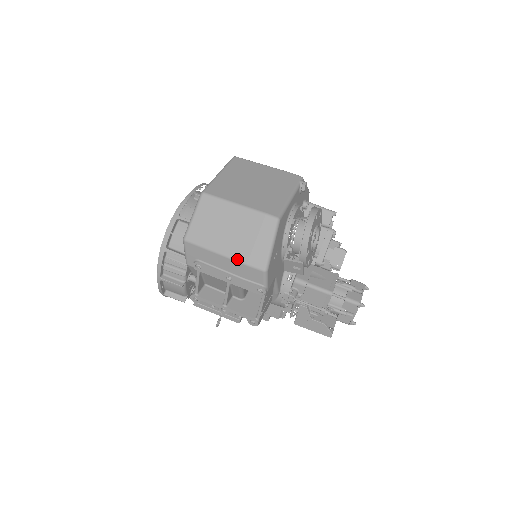
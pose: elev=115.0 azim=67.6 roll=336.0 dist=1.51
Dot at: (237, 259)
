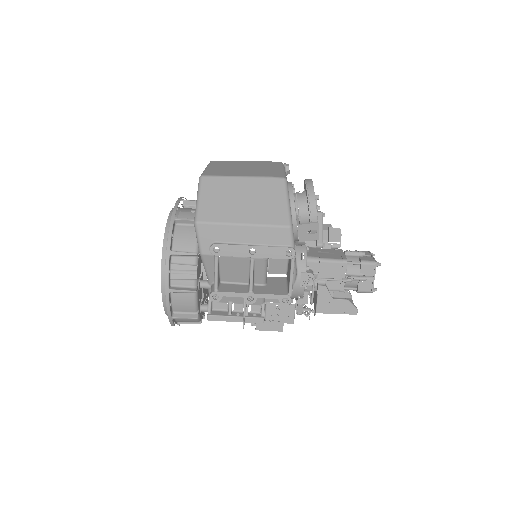
Dot at: (258, 223)
